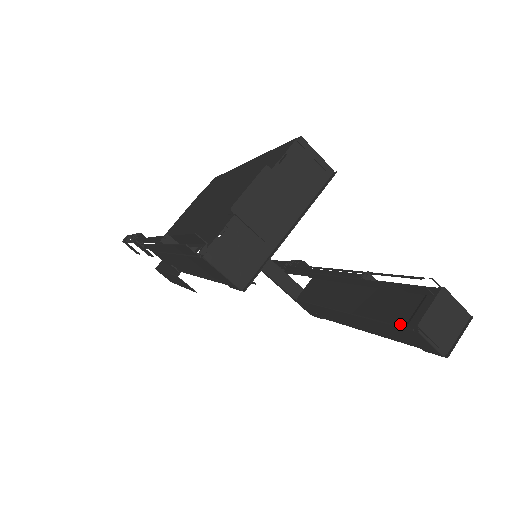
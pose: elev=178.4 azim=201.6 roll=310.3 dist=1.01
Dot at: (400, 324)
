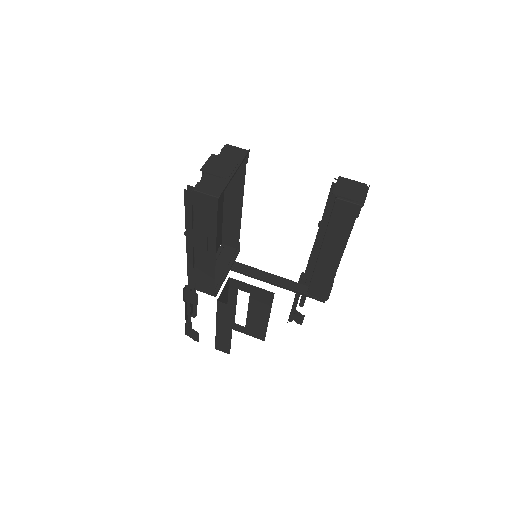
Dot at: (332, 209)
